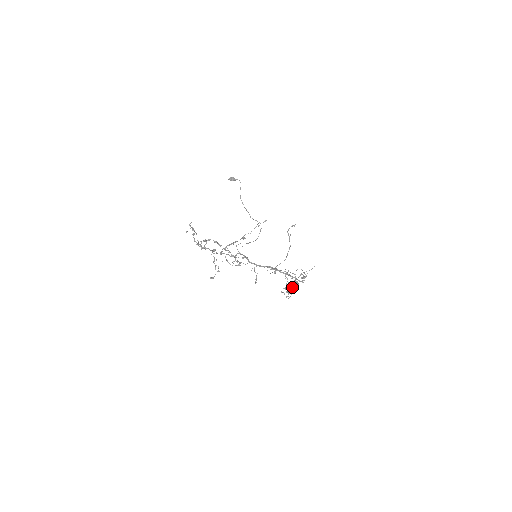
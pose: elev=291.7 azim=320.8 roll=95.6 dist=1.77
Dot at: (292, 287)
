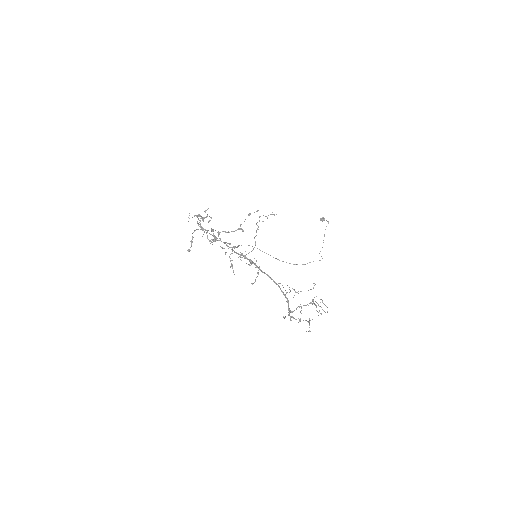
Dot at: (310, 320)
